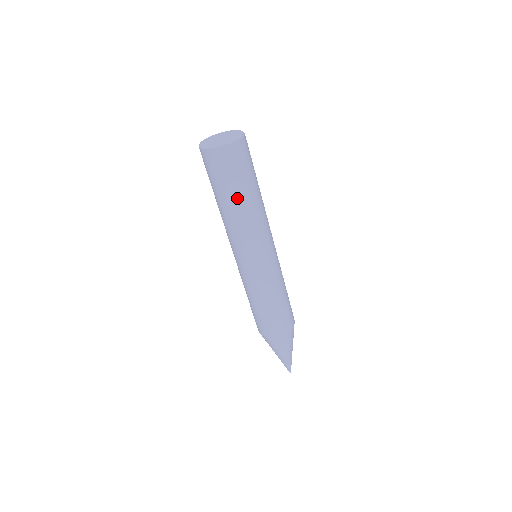
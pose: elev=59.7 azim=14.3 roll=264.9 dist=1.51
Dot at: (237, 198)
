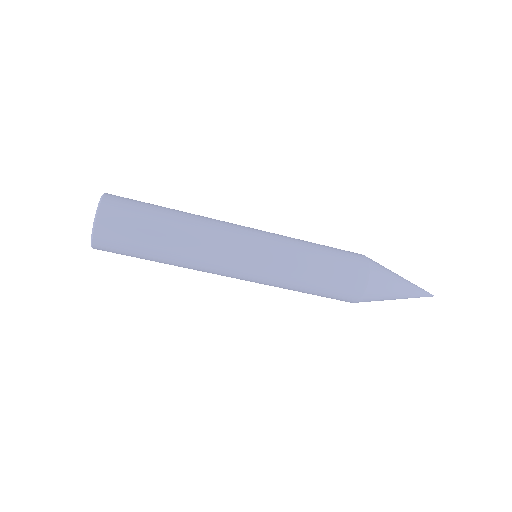
Dot at: (166, 233)
